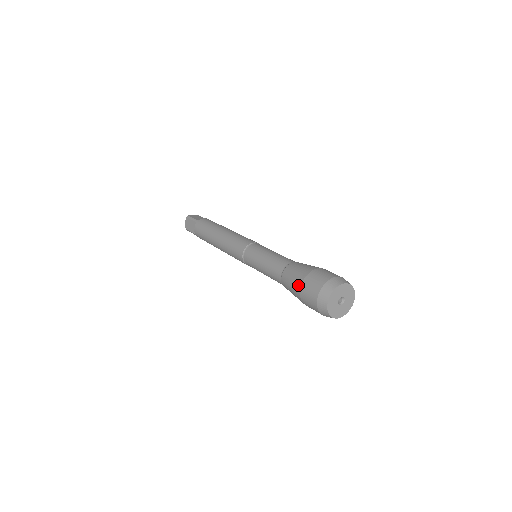
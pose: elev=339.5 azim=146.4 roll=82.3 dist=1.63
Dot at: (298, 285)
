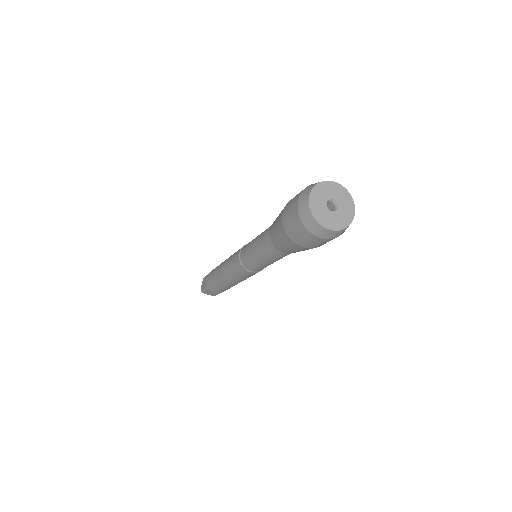
Dot at: (281, 212)
